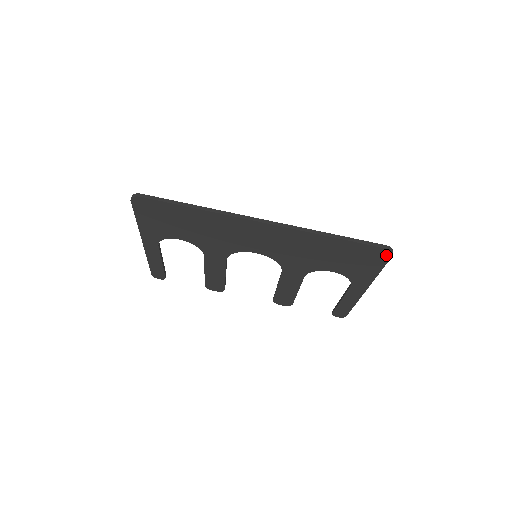
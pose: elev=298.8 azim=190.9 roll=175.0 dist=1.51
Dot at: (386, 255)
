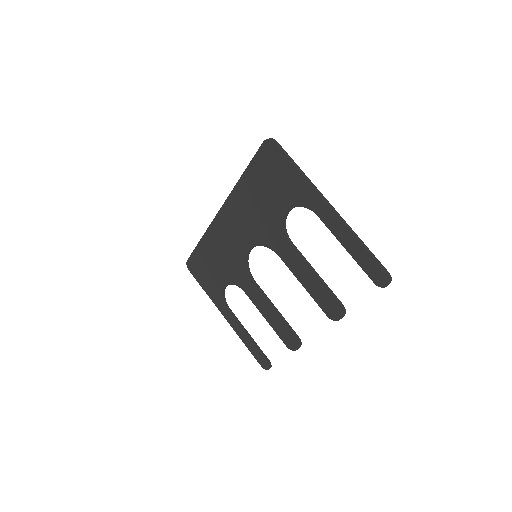
Dot at: (273, 147)
